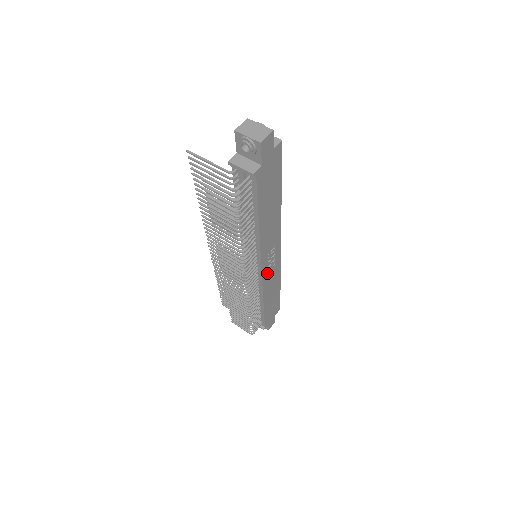
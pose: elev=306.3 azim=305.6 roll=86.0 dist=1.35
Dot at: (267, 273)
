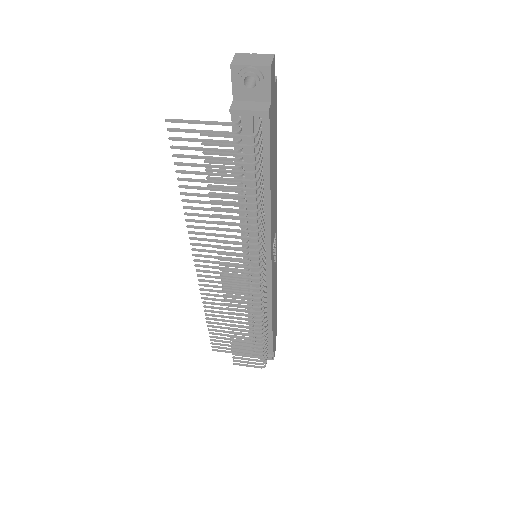
Dot at: (273, 273)
